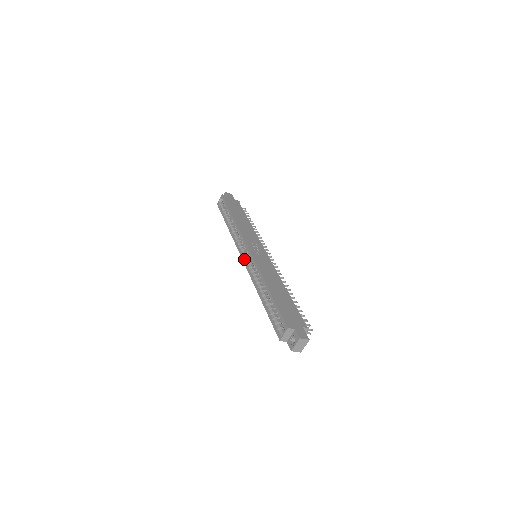
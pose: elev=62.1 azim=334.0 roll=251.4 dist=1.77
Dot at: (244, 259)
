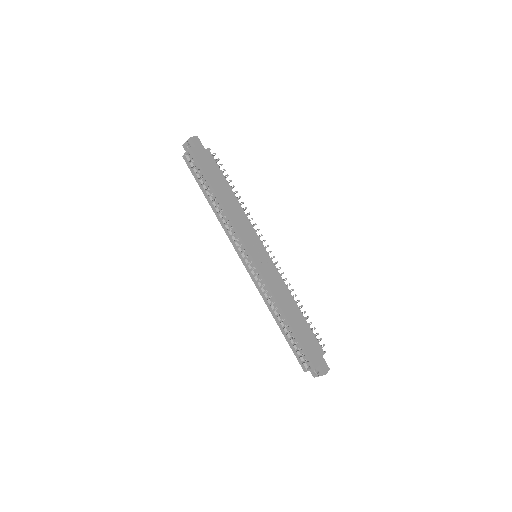
Dot at: (247, 267)
